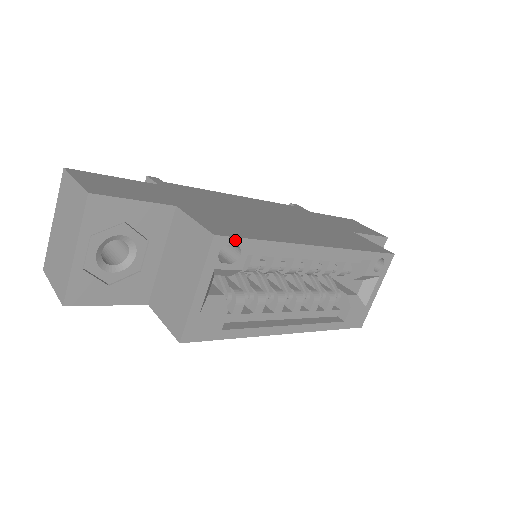
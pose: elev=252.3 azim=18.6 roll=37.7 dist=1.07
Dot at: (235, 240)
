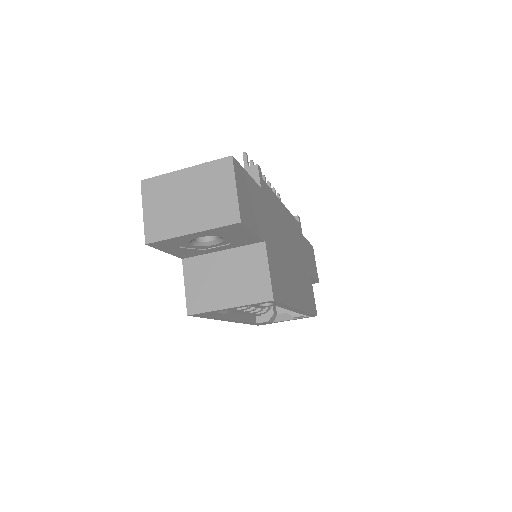
Dot at: (277, 303)
